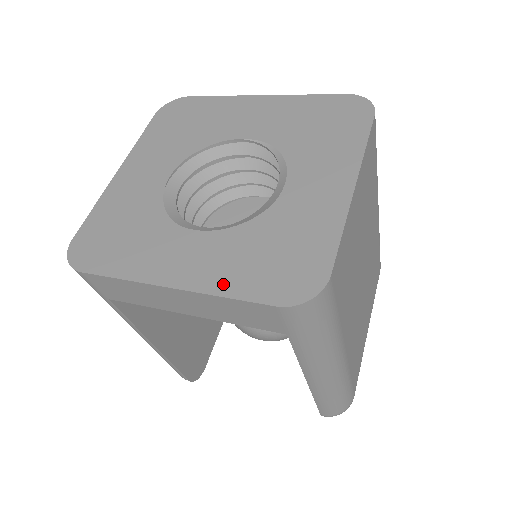
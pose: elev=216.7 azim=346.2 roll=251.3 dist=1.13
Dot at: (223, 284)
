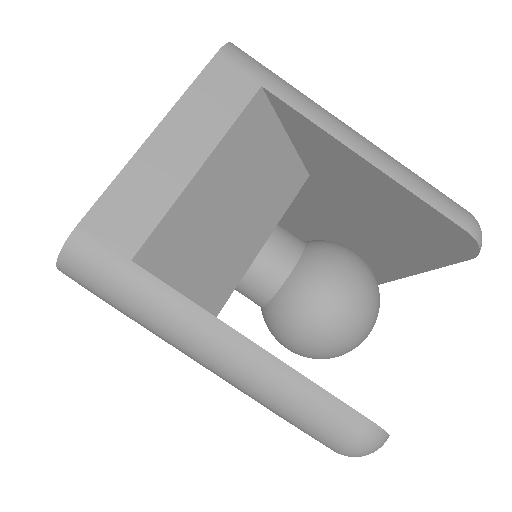
Dot at: occluded
